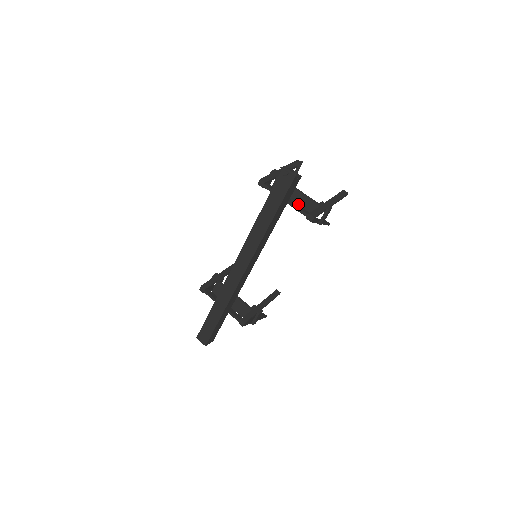
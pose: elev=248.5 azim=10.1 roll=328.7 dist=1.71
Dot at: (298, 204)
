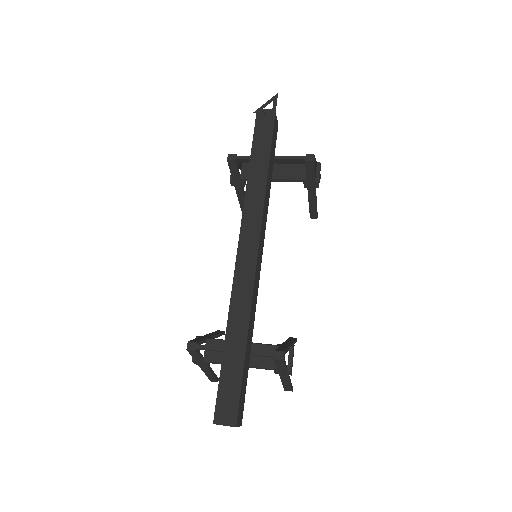
Dot at: (282, 173)
